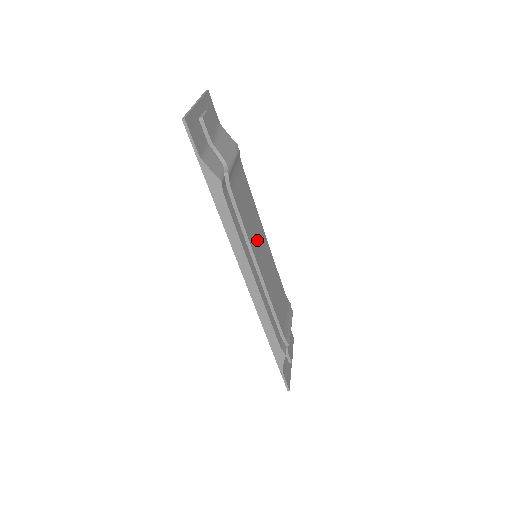
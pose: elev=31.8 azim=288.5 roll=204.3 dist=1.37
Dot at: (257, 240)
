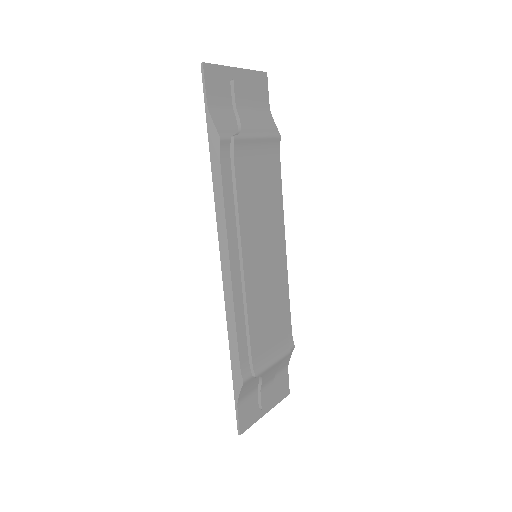
Dot at: (258, 235)
